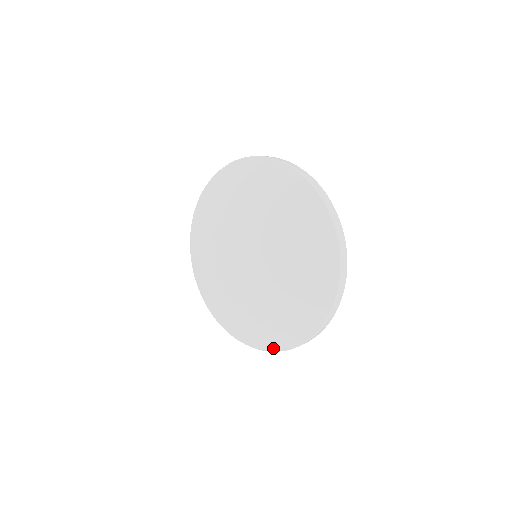
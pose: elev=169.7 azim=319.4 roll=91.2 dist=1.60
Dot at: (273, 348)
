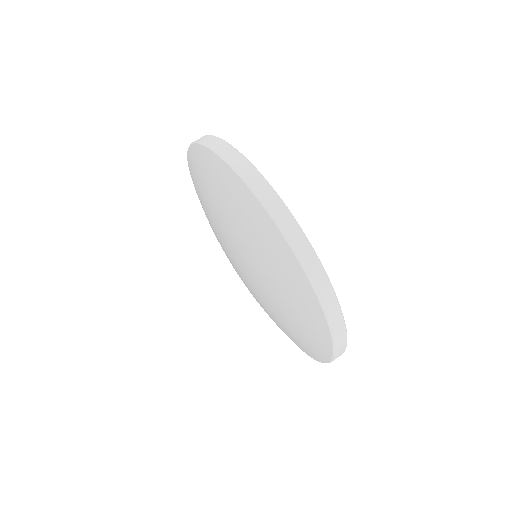
Dot at: occluded
